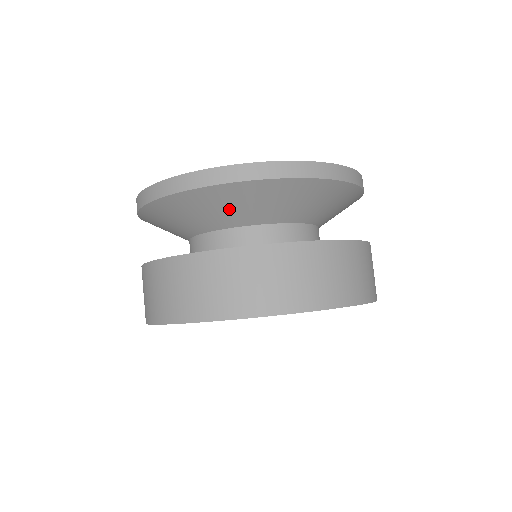
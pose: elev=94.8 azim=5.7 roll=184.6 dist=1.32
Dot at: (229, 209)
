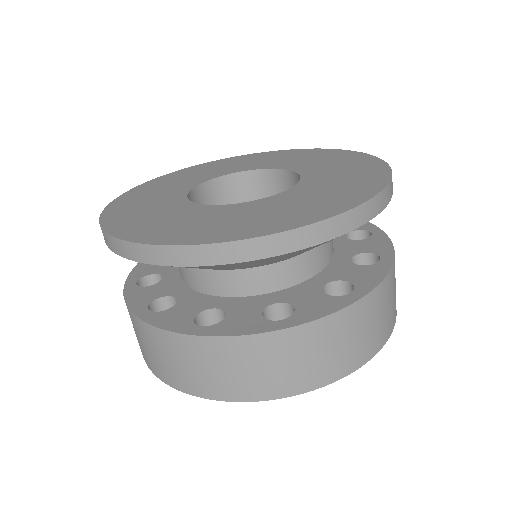
Dot at: occluded
